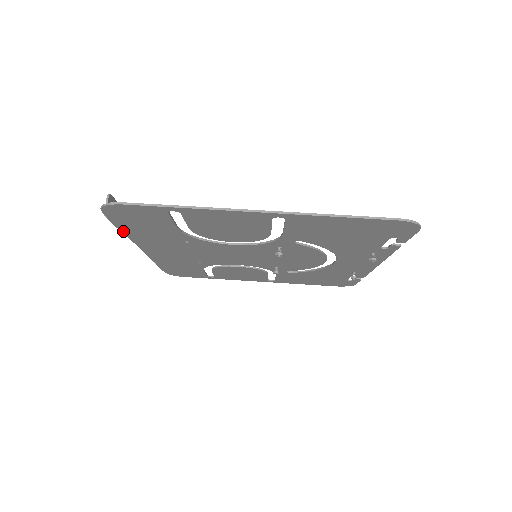
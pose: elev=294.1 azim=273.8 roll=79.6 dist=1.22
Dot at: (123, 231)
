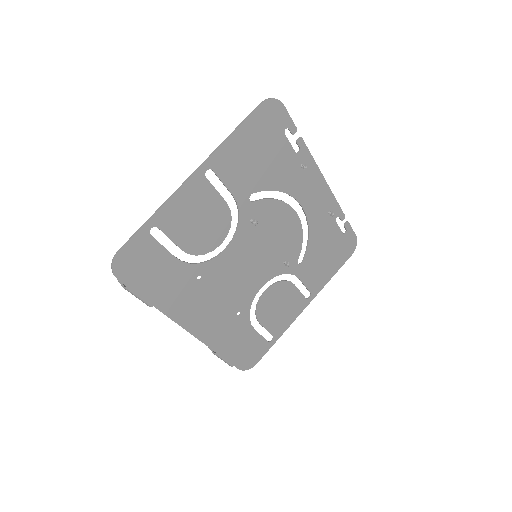
Dot at: (151, 304)
